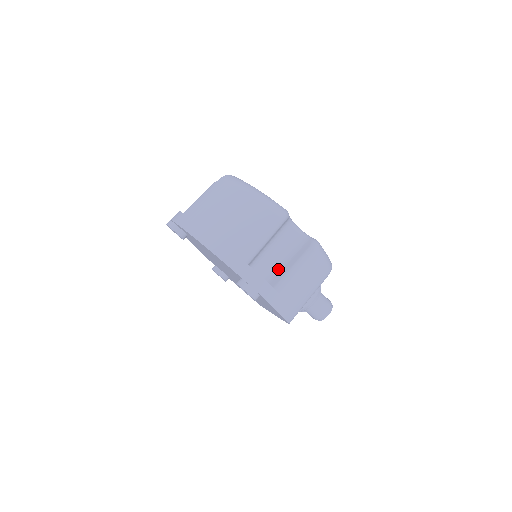
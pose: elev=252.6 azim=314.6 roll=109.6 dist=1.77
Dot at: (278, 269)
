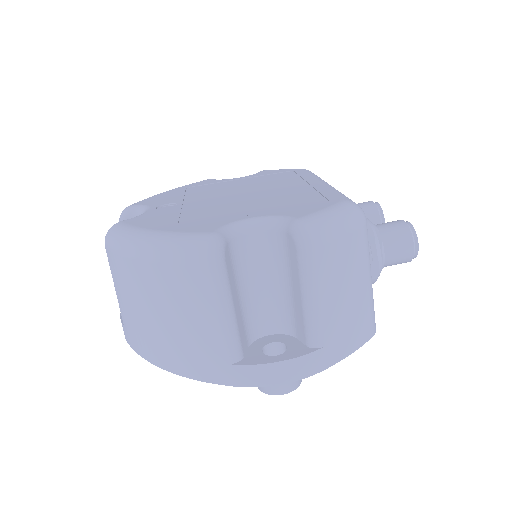
Dot at: (289, 306)
